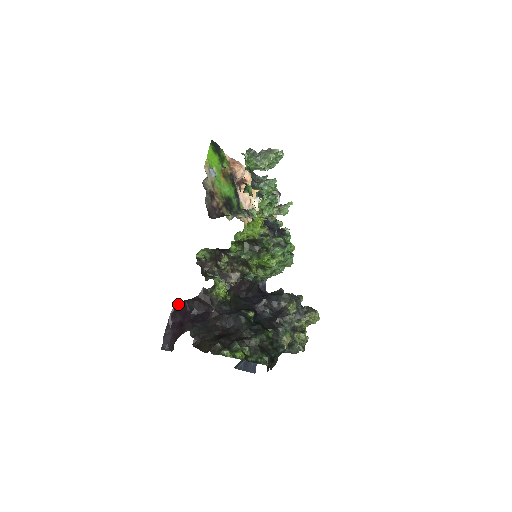
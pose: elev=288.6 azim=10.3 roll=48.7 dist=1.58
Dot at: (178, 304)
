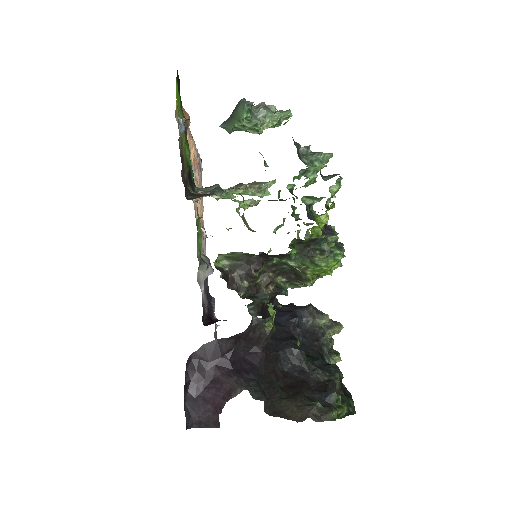
Dot at: (201, 347)
